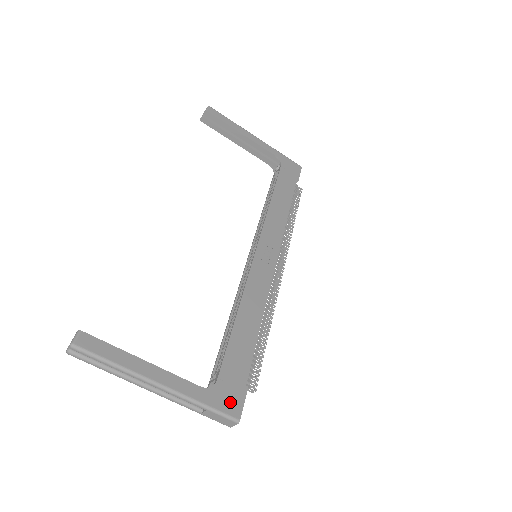
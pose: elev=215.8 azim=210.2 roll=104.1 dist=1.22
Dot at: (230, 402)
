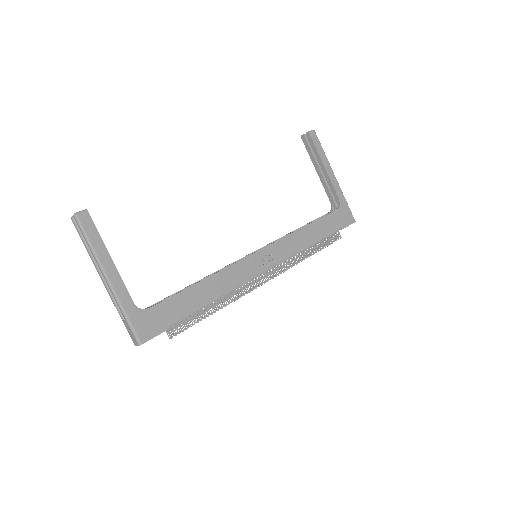
Dot at: (145, 328)
